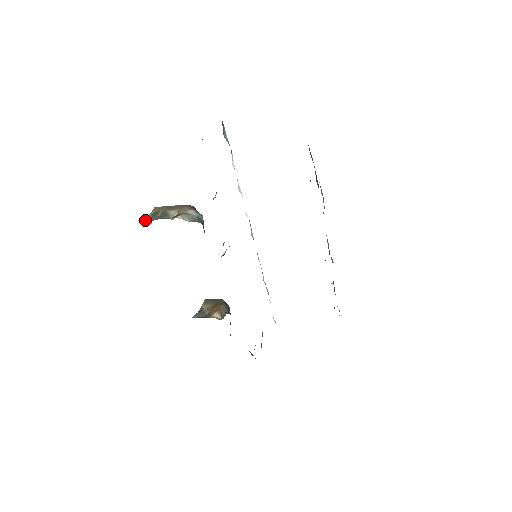
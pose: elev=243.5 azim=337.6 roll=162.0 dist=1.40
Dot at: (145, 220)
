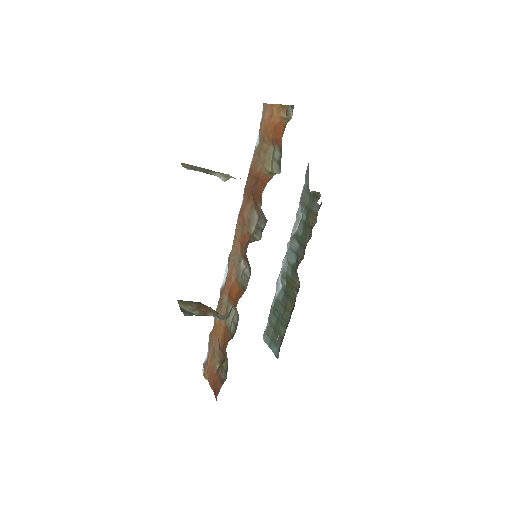
Dot at: occluded
